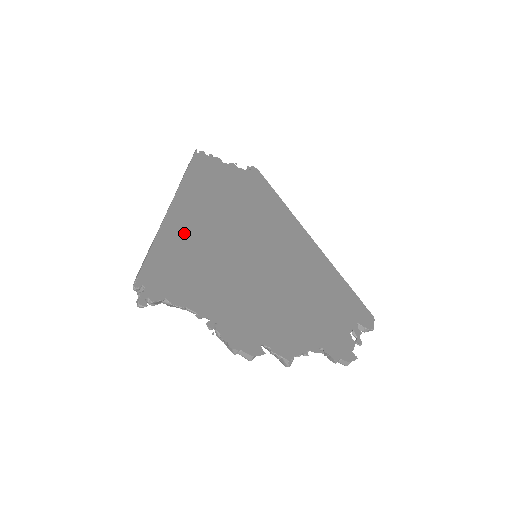
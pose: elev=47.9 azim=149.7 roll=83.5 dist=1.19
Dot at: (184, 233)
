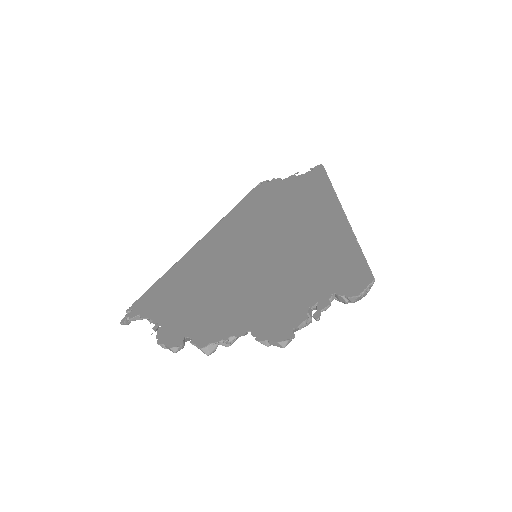
Dot at: (191, 260)
